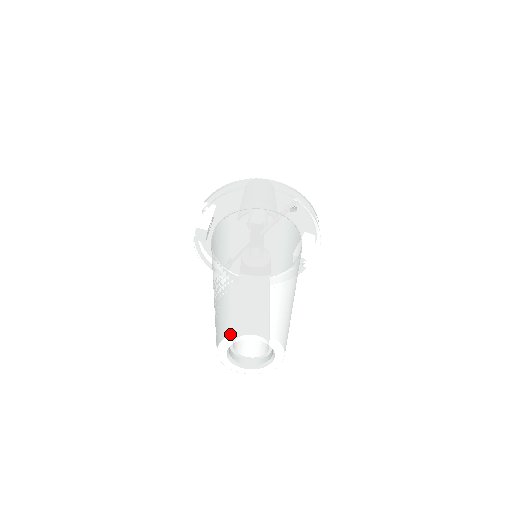
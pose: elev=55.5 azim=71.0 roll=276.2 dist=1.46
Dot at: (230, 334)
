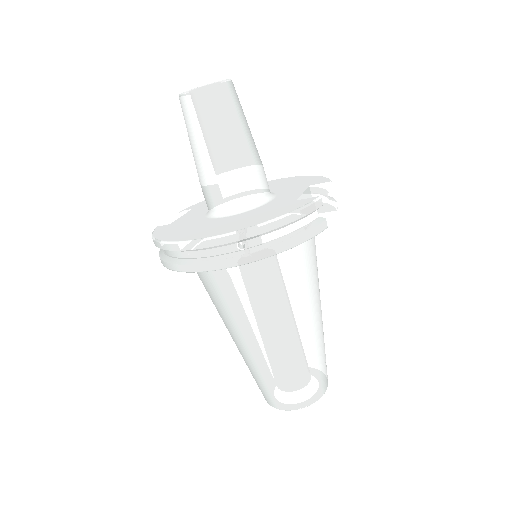
Dot at: occluded
